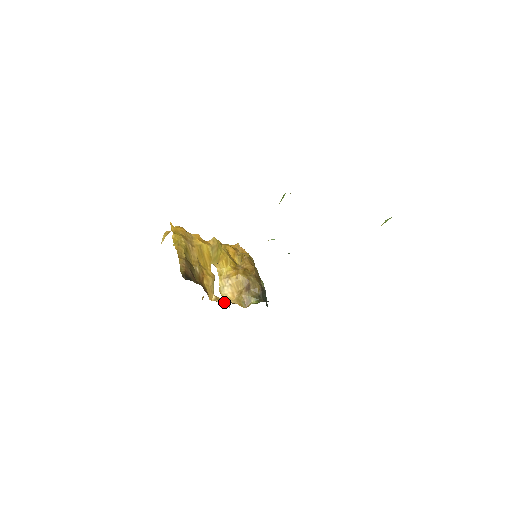
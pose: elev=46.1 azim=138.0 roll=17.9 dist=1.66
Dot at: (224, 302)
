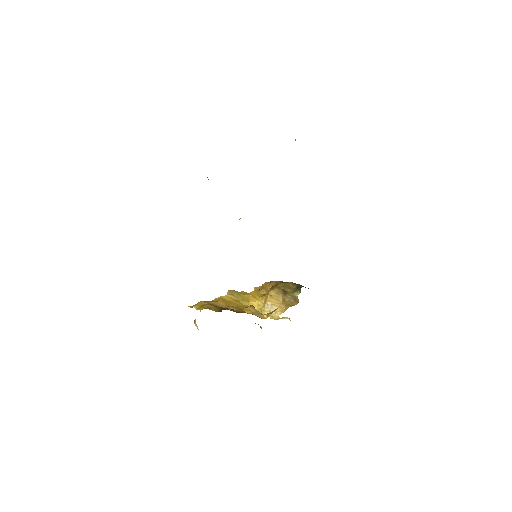
Dot at: occluded
